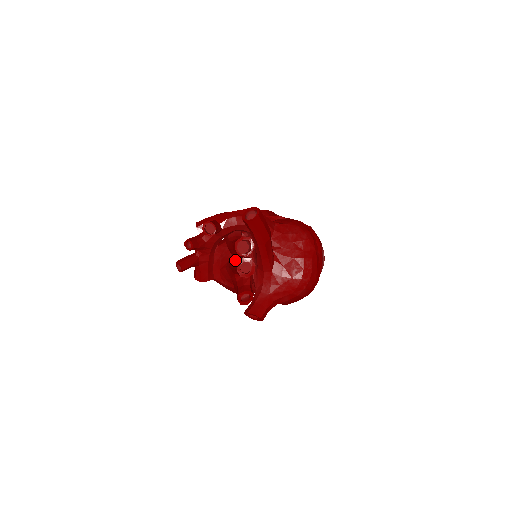
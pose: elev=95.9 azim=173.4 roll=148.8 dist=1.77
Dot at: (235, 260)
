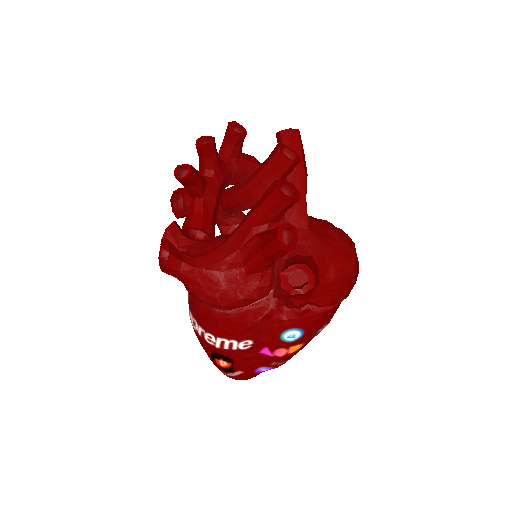
Dot at: (259, 199)
